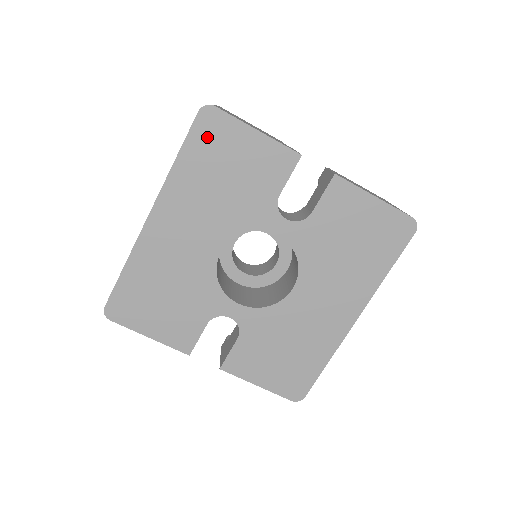
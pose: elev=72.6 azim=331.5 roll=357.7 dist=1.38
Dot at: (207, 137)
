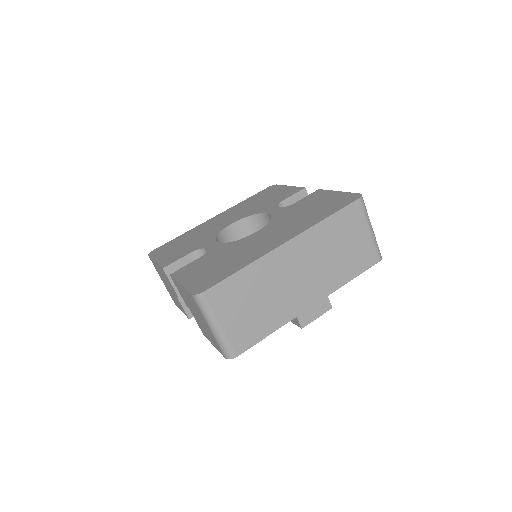
Dot at: (265, 192)
